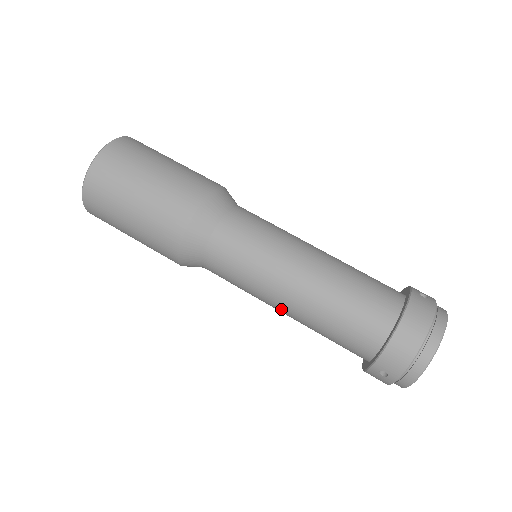
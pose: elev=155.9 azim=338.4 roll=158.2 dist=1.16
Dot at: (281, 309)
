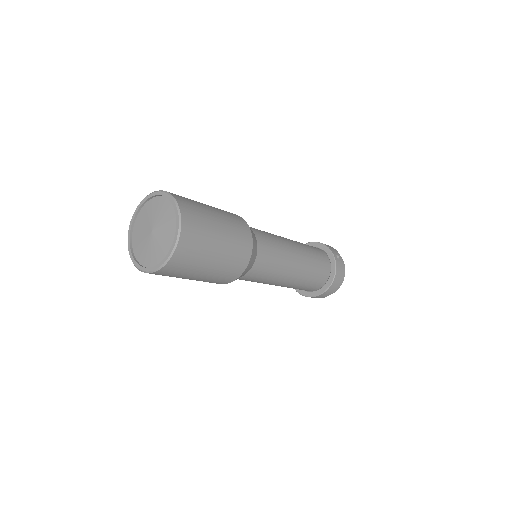
Dot at: occluded
